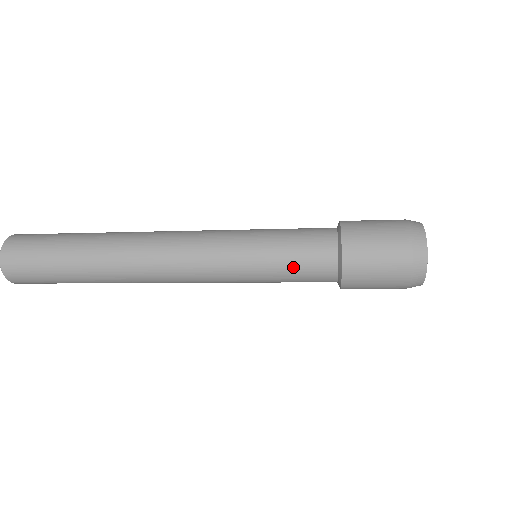
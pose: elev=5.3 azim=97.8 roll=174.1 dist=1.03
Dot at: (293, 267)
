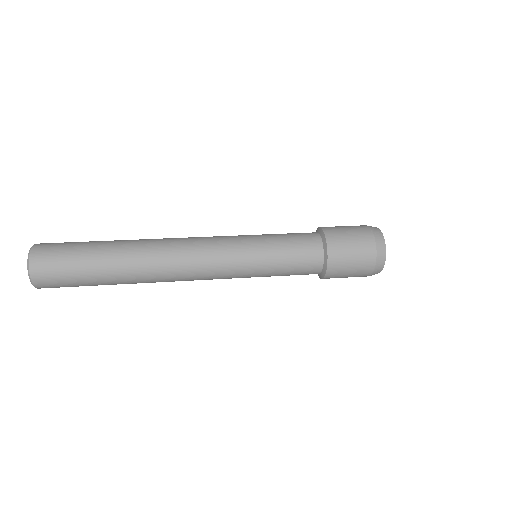
Dot at: occluded
